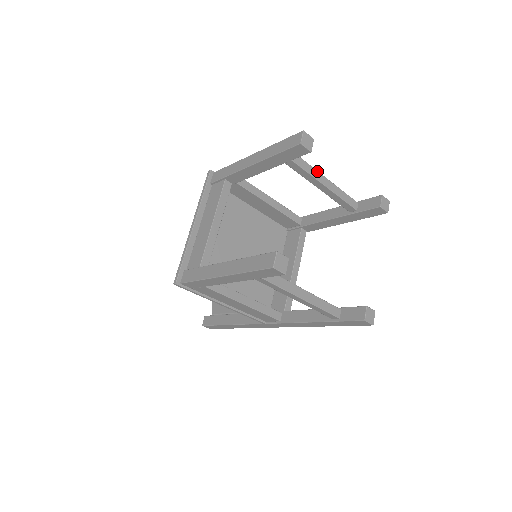
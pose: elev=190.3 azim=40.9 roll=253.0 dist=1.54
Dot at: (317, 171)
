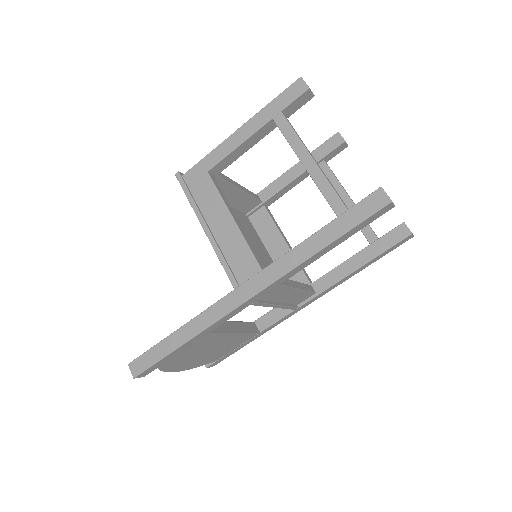
Dot at: occluded
